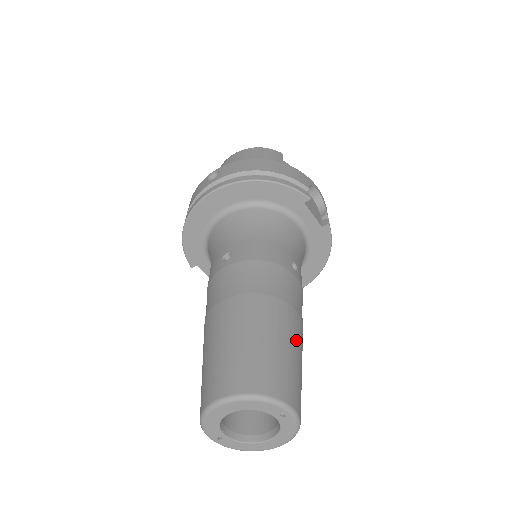
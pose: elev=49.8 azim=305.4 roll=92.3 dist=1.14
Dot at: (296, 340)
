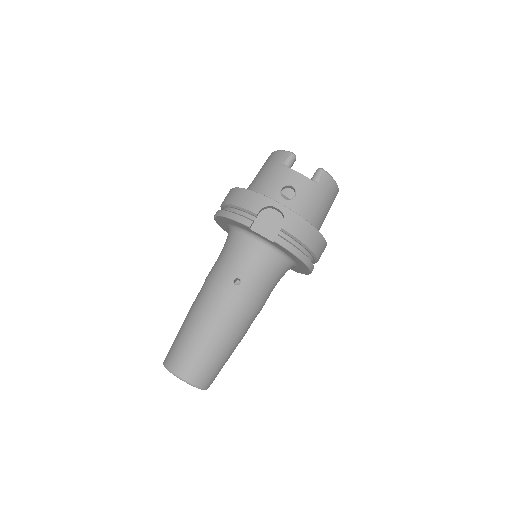
Dot at: (206, 338)
